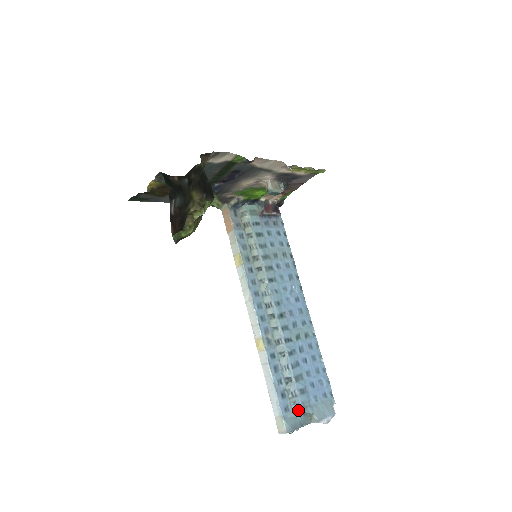
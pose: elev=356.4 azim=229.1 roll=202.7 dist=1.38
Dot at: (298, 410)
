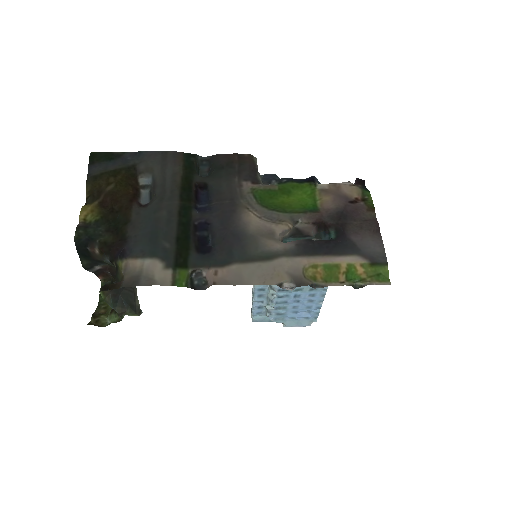
Dot at: (269, 318)
